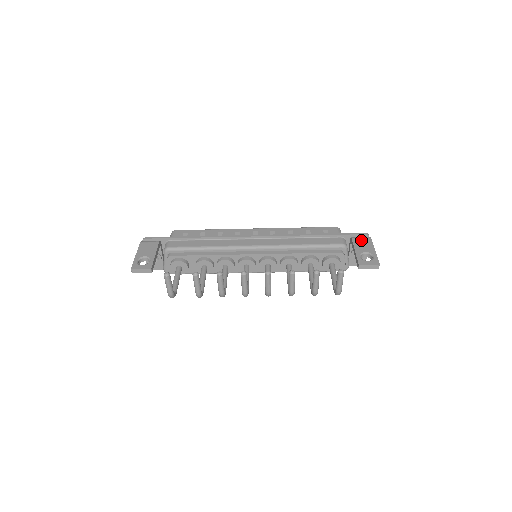
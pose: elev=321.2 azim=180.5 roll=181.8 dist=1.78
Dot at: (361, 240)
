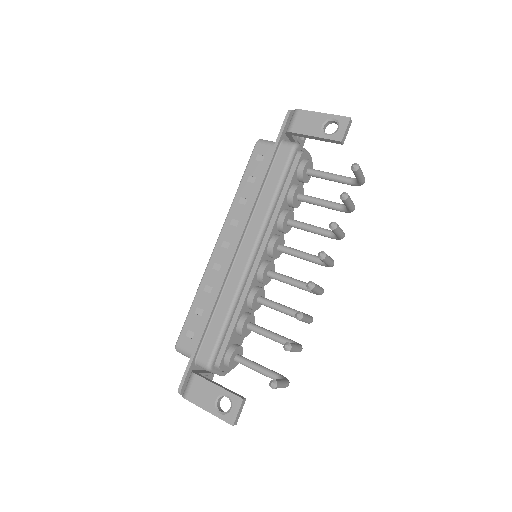
Dot at: (299, 122)
